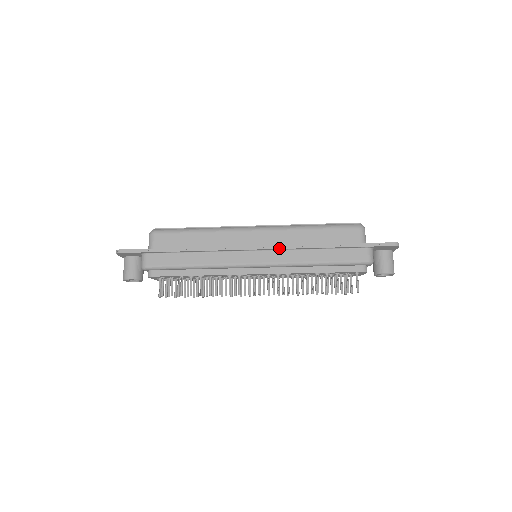
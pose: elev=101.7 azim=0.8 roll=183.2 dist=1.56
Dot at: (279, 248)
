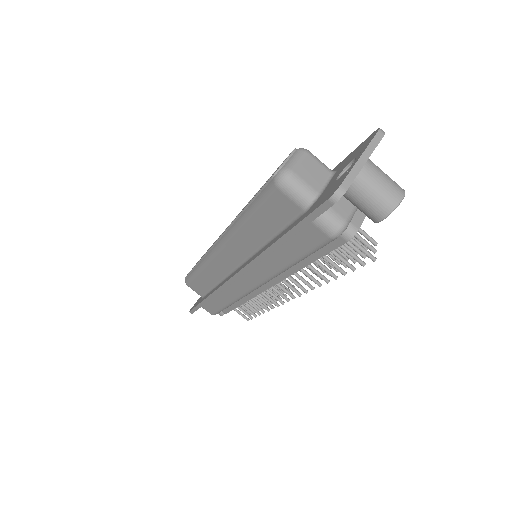
Dot at: (246, 271)
